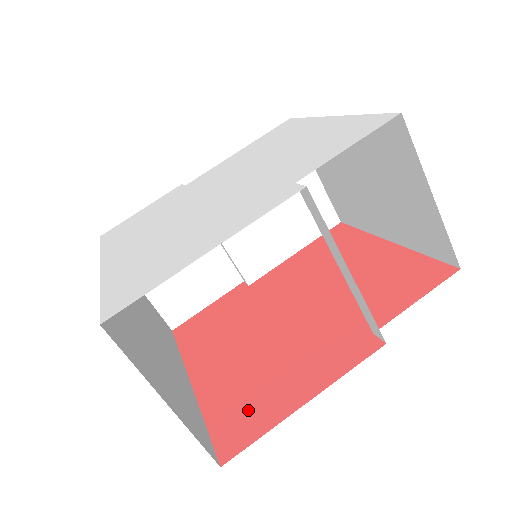
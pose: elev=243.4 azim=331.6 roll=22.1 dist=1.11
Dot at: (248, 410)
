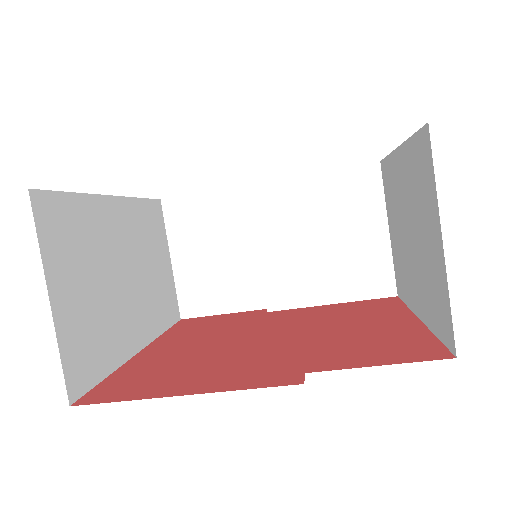
Dot at: (142, 381)
